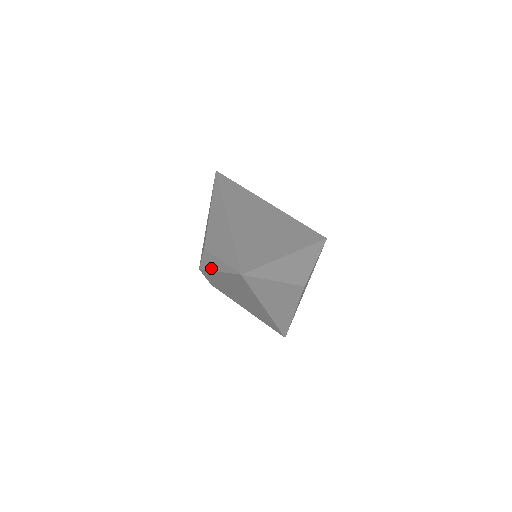
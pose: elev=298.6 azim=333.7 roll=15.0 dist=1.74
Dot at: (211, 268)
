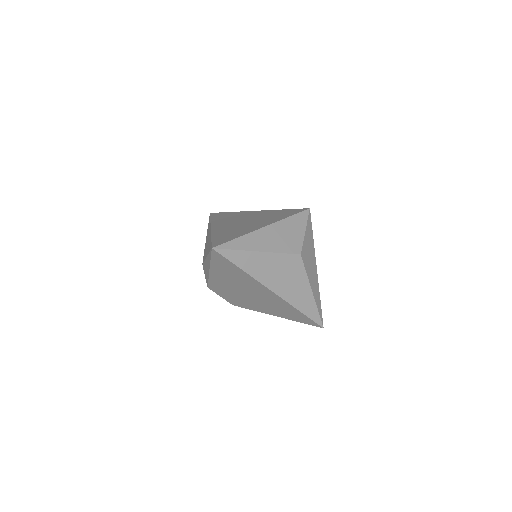
Dot at: (208, 274)
